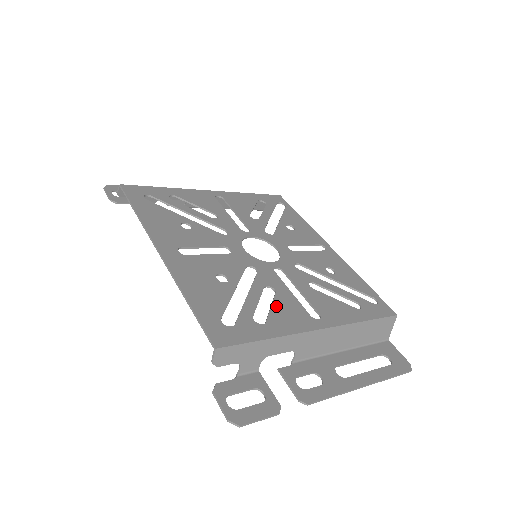
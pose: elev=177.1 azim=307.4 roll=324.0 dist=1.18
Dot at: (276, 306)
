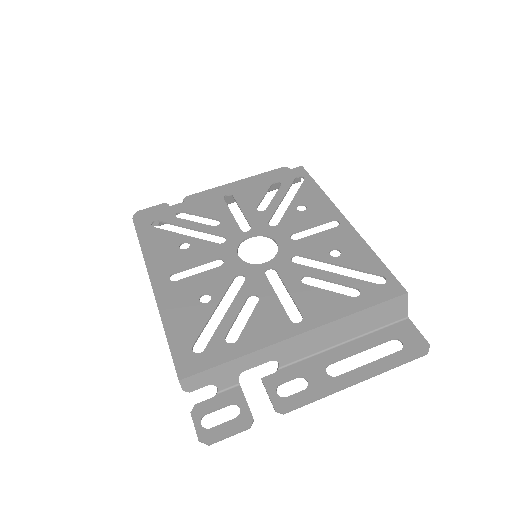
Dot at: (254, 318)
